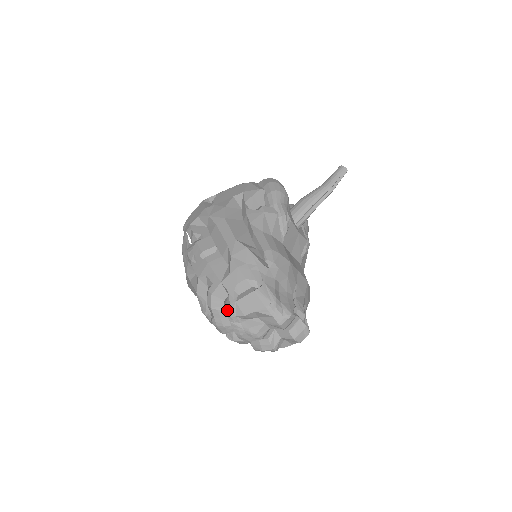
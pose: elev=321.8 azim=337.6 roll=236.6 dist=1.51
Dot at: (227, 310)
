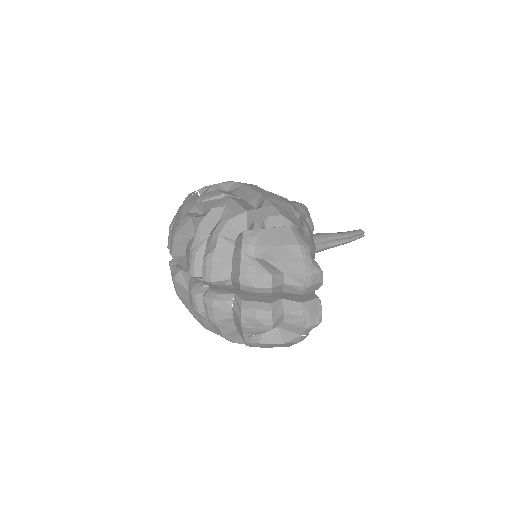
Dot at: (246, 235)
